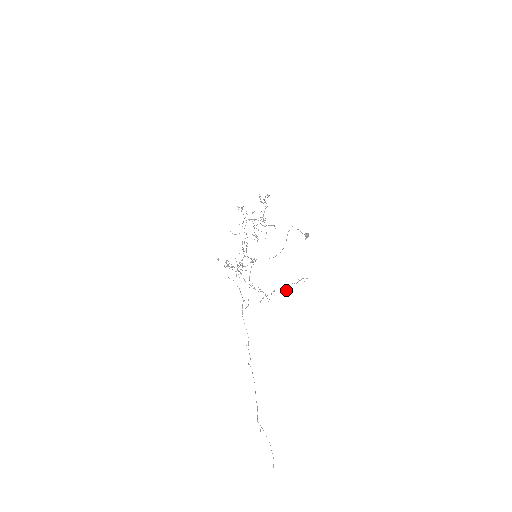
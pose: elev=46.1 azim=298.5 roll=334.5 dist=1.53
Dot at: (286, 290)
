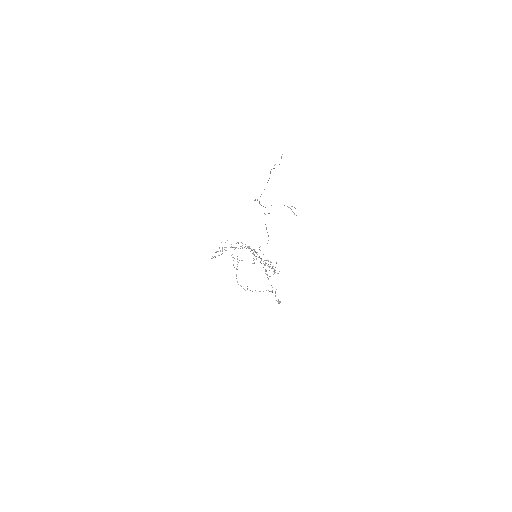
Dot at: (244, 289)
